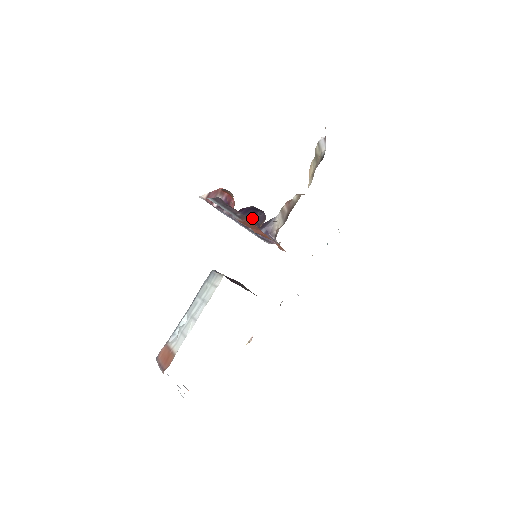
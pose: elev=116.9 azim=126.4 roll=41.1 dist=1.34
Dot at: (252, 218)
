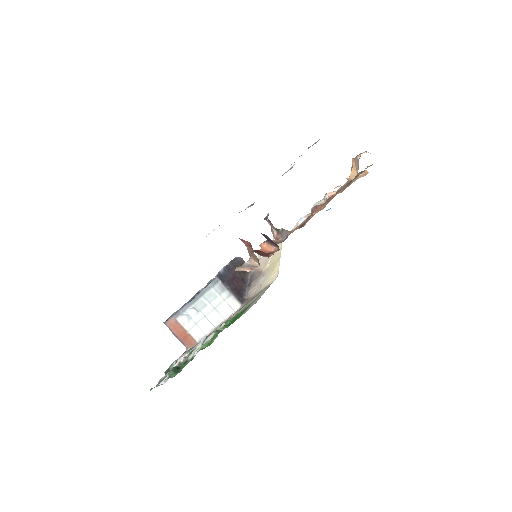
Dot at: occluded
